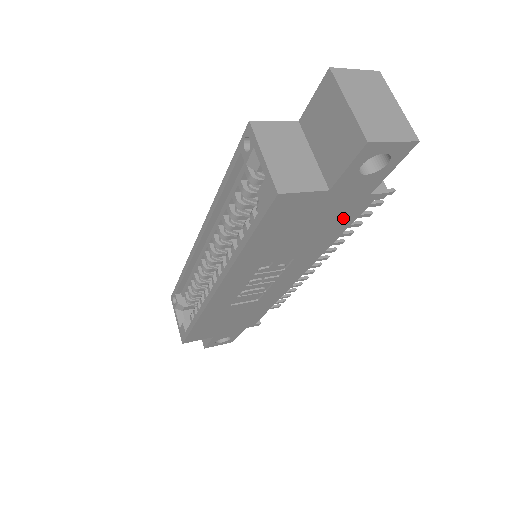
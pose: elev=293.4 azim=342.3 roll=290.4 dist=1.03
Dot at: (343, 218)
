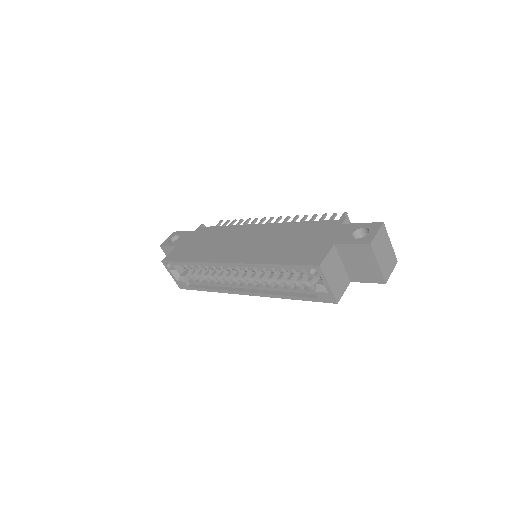
Dot at: occluded
